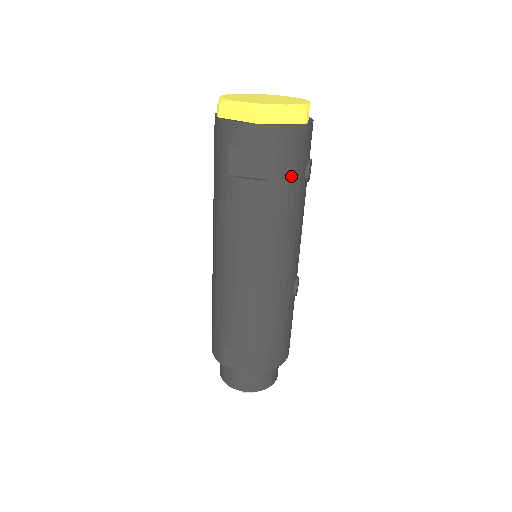
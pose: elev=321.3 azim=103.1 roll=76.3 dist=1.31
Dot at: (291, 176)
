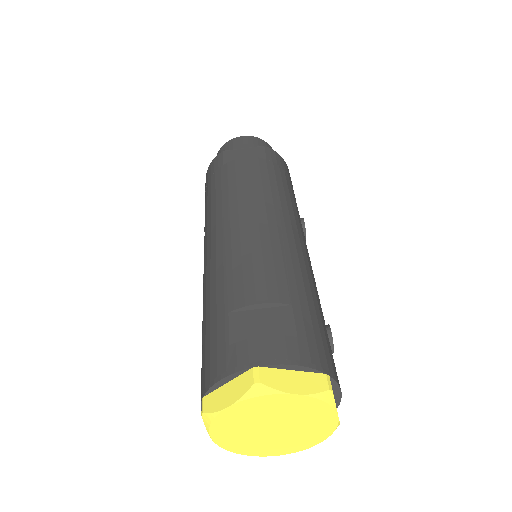
Dot at: occluded
